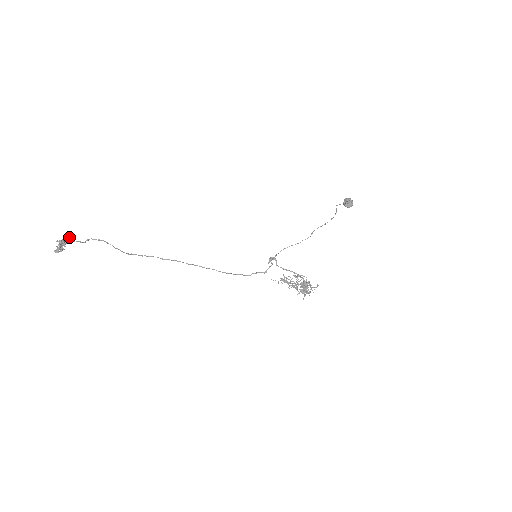
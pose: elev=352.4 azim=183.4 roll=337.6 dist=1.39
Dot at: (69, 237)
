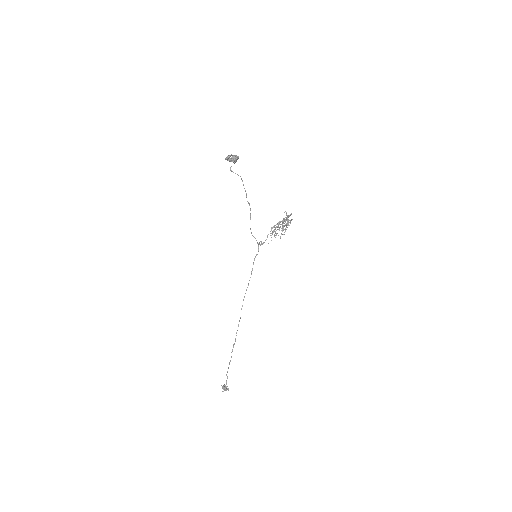
Dot at: (225, 387)
